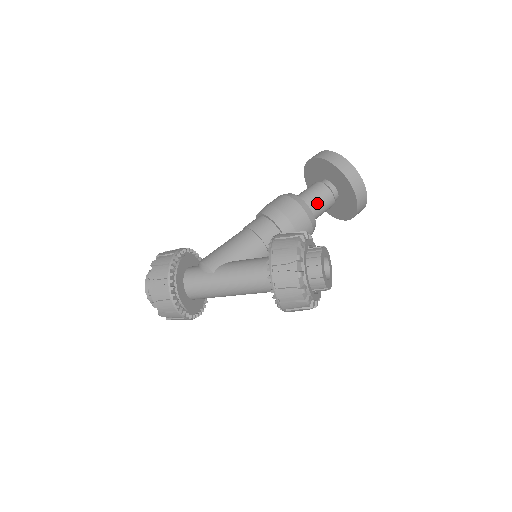
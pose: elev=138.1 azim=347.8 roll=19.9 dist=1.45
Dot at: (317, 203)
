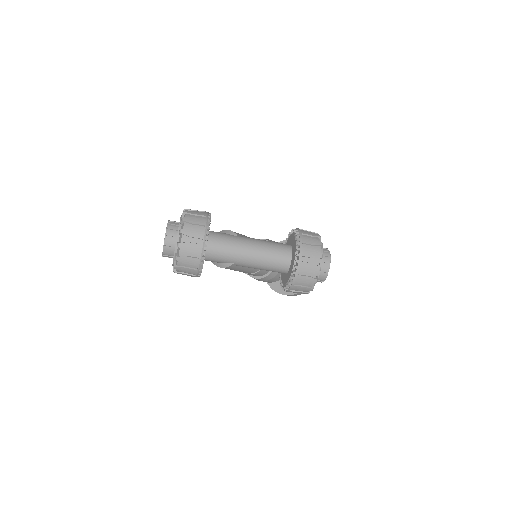
Dot at: occluded
